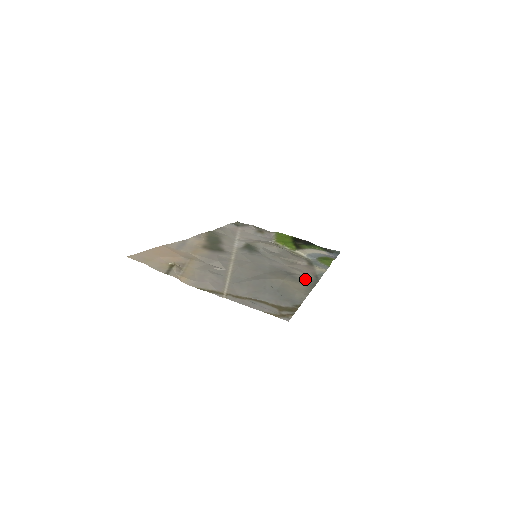
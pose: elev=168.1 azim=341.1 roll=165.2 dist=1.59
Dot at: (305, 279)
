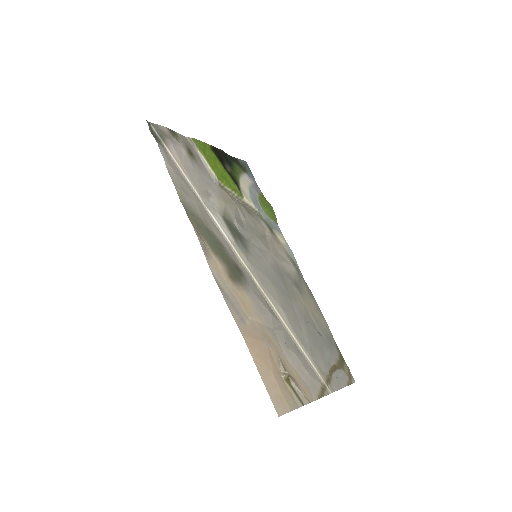
Dot at: (299, 279)
